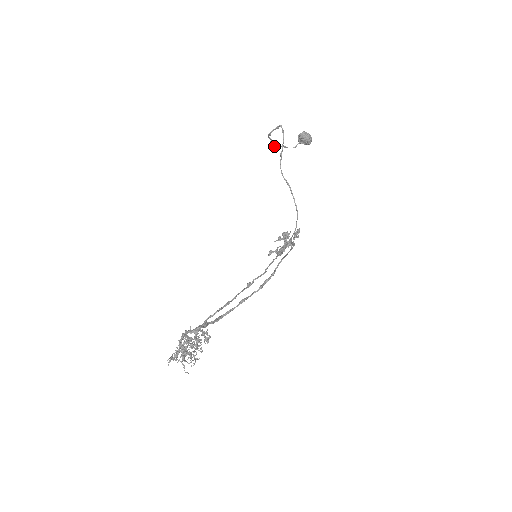
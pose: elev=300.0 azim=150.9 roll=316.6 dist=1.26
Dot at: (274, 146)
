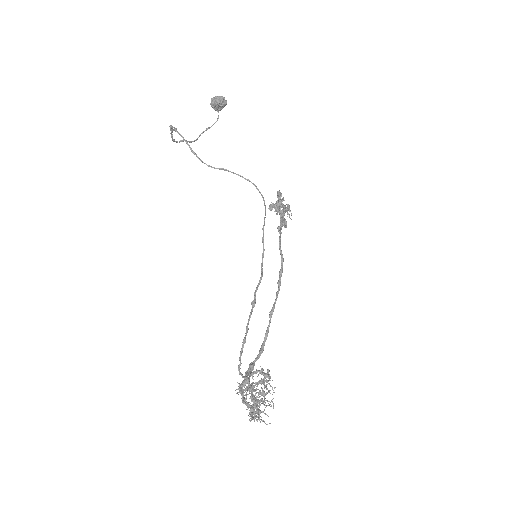
Dot at: (194, 140)
